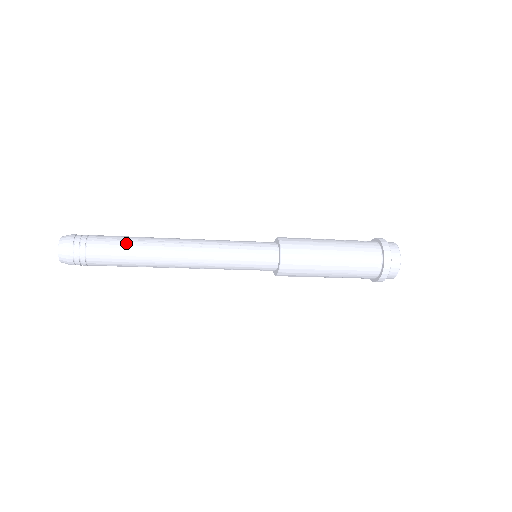
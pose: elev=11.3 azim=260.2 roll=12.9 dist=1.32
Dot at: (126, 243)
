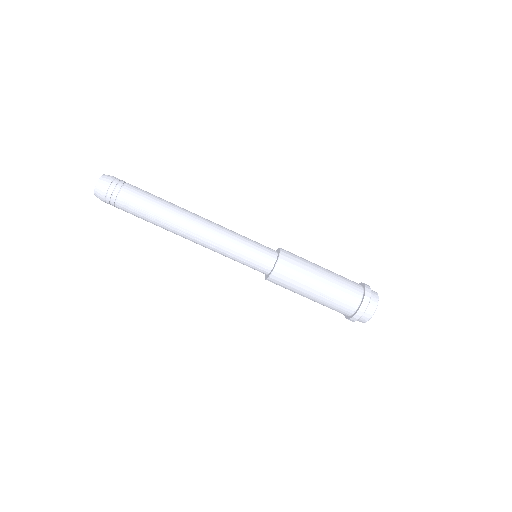
Dot at: occluded
